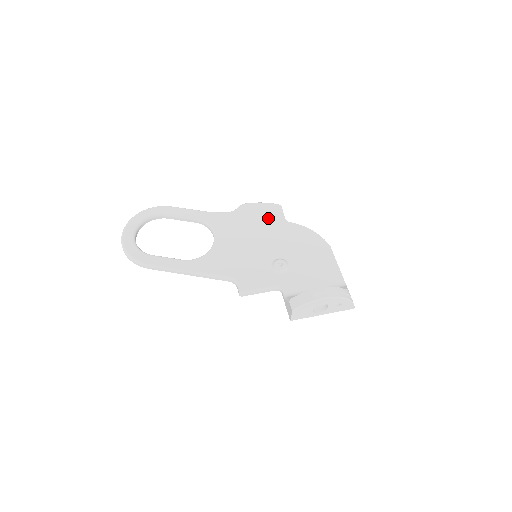
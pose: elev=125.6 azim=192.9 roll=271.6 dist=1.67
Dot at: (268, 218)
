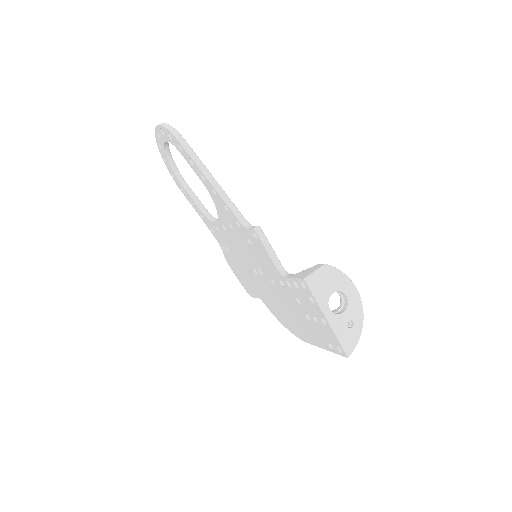
Dot at: occluded
